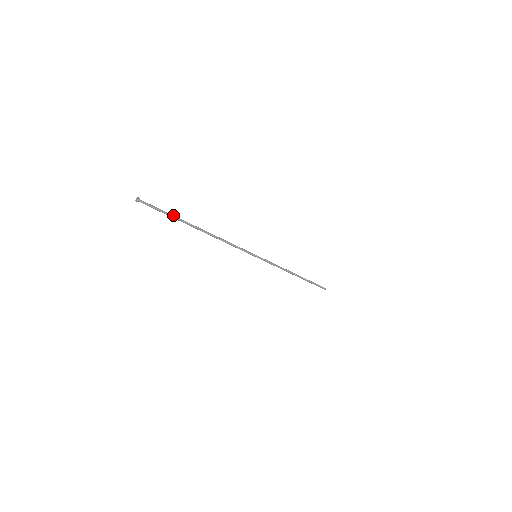
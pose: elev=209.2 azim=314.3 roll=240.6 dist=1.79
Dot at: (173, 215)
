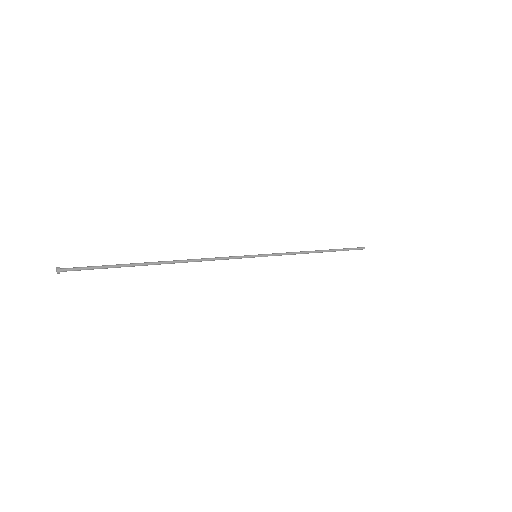
Dot at: (119, 265)
